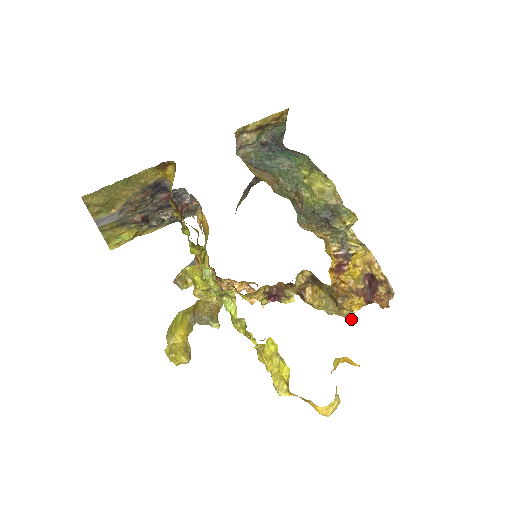
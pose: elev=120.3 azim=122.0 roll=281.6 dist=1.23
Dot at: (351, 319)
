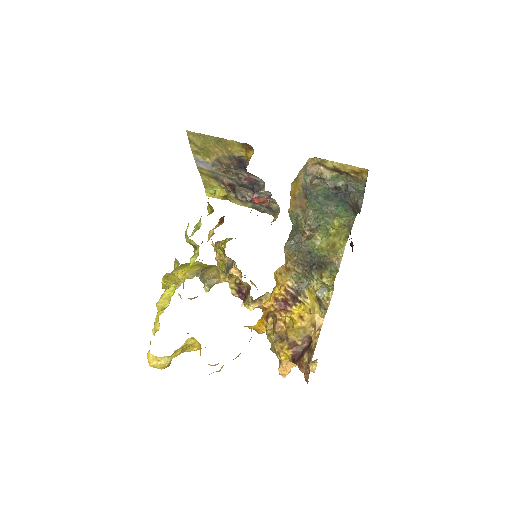
Dot at: (281, 369)
